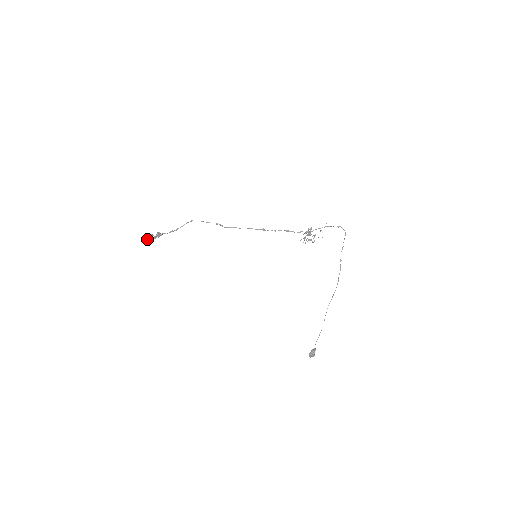
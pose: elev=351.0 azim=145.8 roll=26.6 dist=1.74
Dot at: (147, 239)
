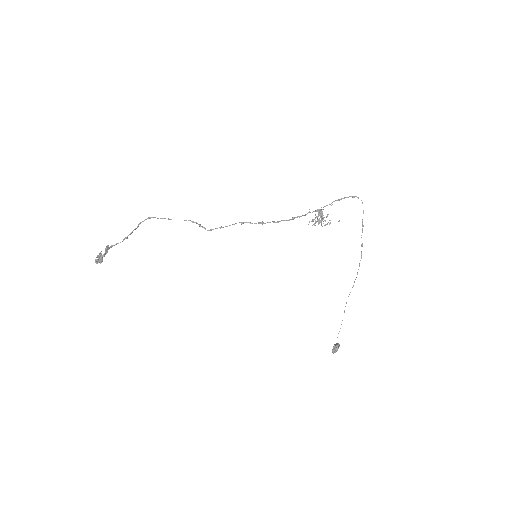
Dot at: occluded
